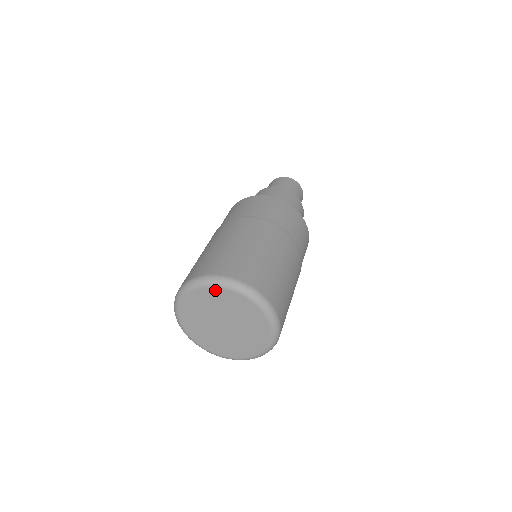
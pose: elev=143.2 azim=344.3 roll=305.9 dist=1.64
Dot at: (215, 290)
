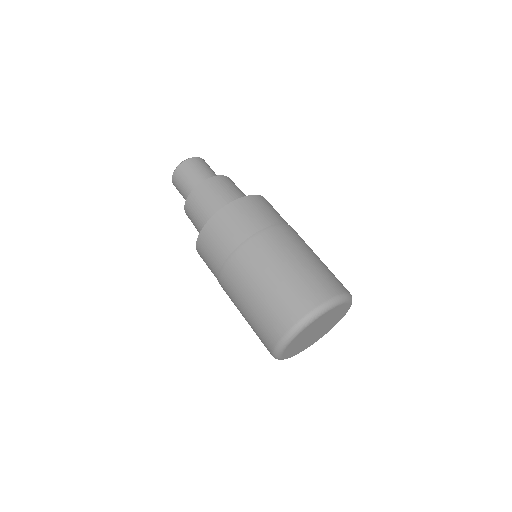
Dot at: (318, 319)
